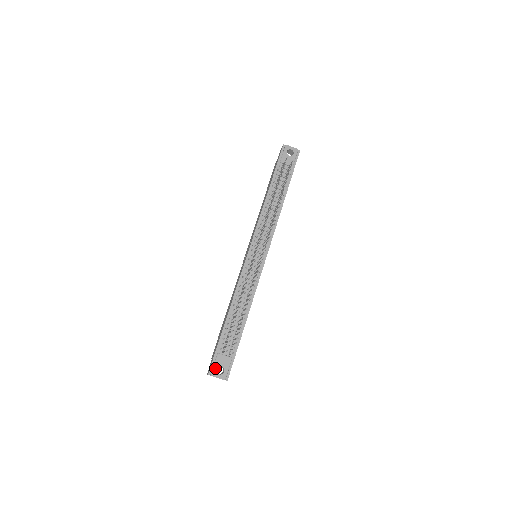
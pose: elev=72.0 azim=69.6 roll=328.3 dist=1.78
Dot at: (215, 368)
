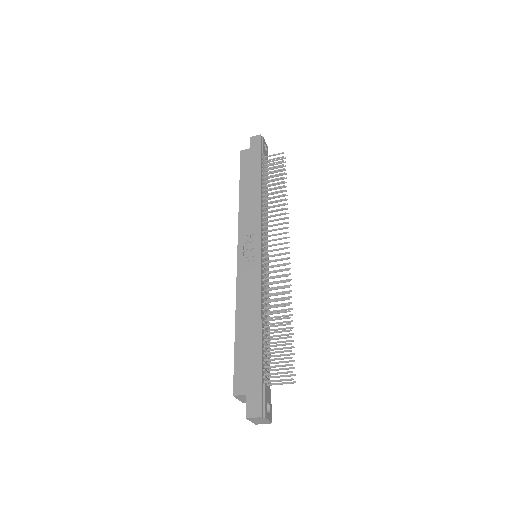
Dot at: (266, 406)
